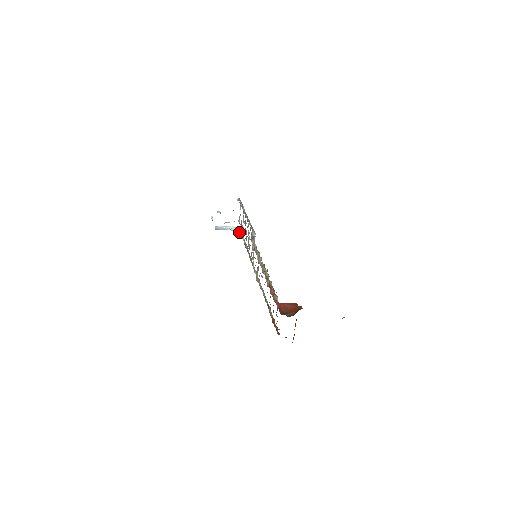
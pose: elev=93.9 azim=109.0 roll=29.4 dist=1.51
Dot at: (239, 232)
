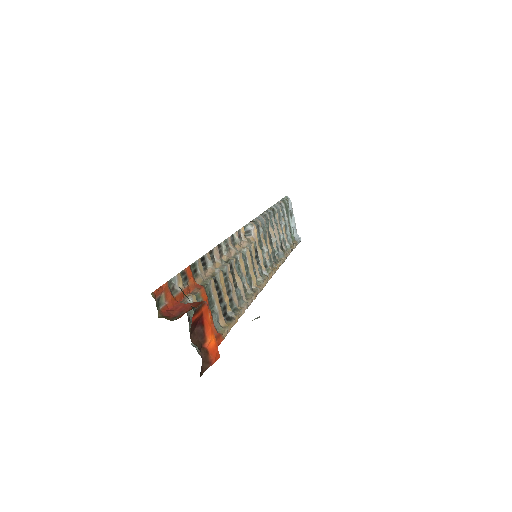
Dot at: occluded
